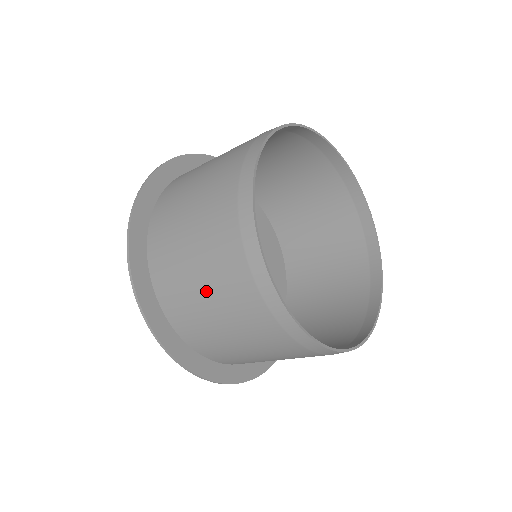
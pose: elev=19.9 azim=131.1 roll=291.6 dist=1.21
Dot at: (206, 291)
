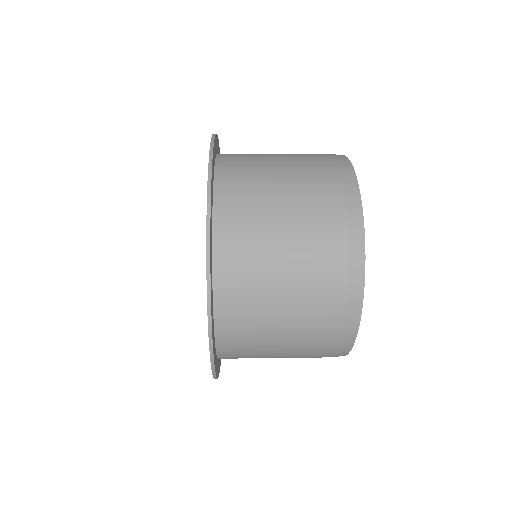
Dot at: occluded
